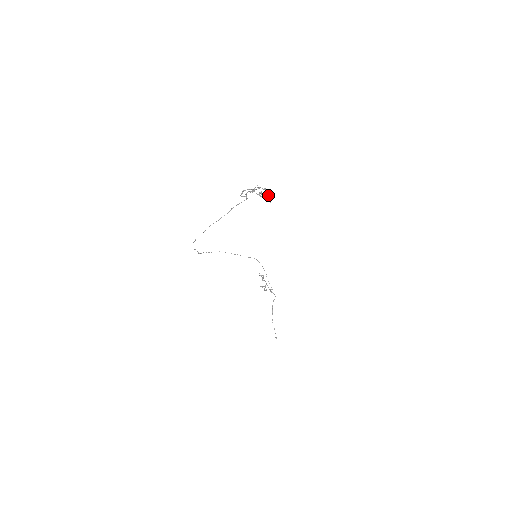
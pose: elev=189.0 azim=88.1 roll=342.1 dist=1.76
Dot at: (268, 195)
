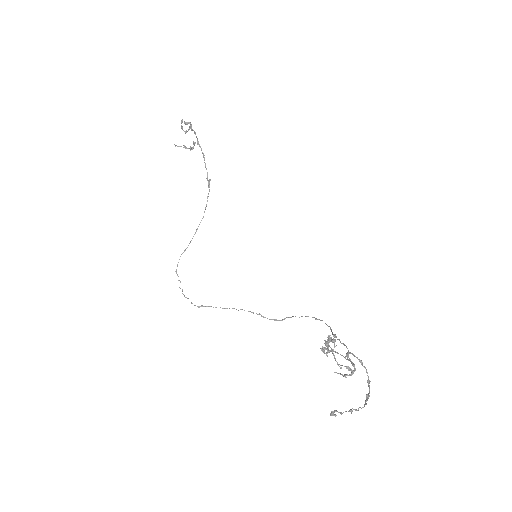
Dot at: (190, 127)
